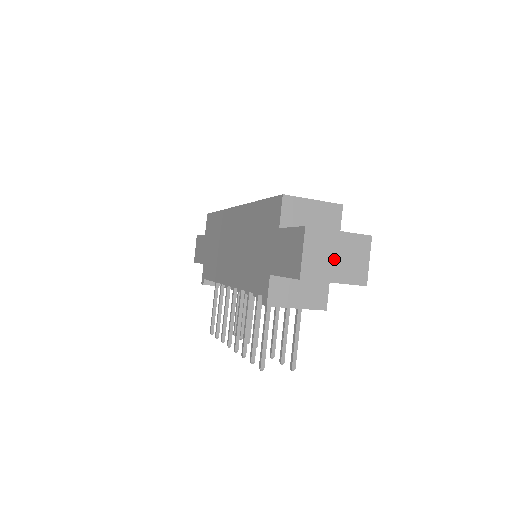
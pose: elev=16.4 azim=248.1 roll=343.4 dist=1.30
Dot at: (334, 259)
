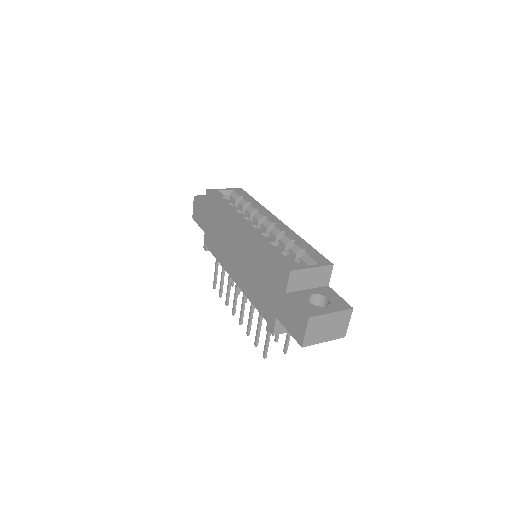
Dot at: (326, 330)
